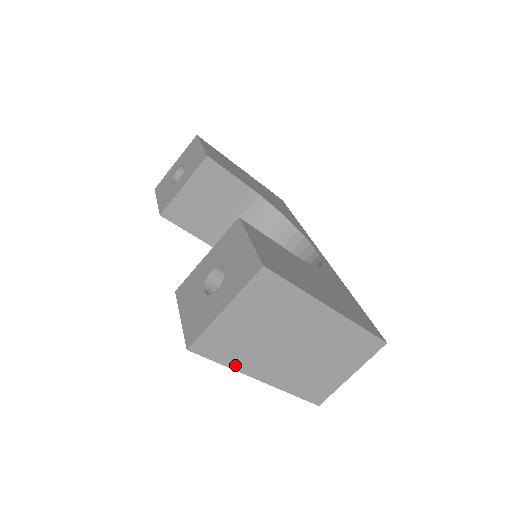
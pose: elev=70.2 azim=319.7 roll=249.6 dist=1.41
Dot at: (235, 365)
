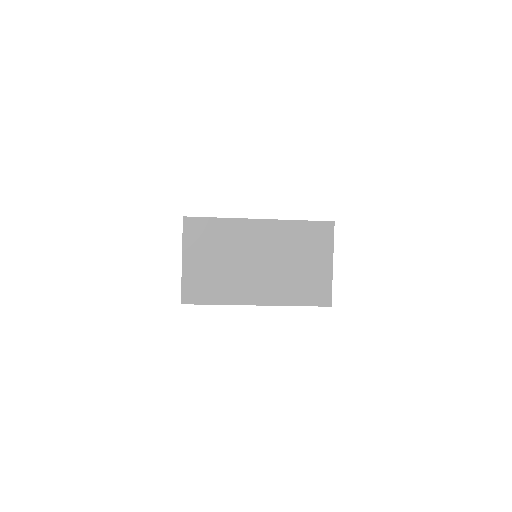
Dot at: (226, 301)
